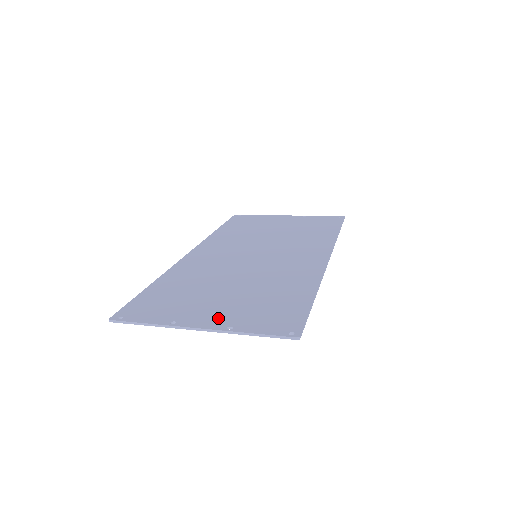
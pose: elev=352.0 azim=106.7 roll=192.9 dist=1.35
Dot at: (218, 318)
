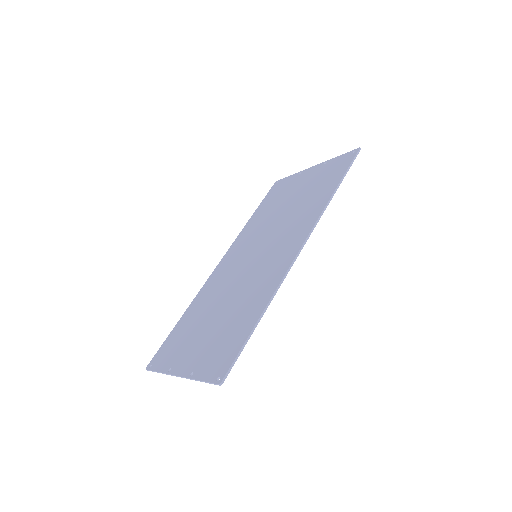
Dot at: (191, 361)
